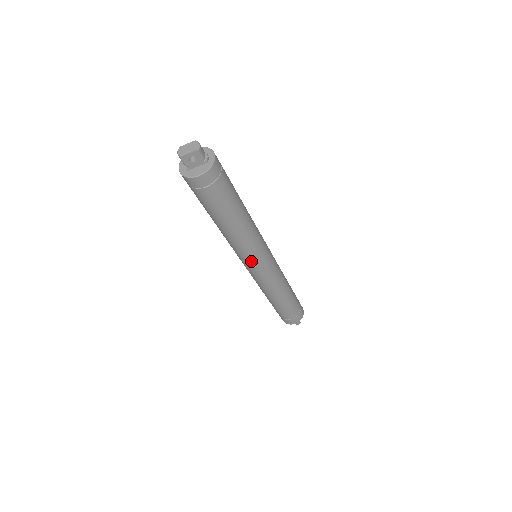
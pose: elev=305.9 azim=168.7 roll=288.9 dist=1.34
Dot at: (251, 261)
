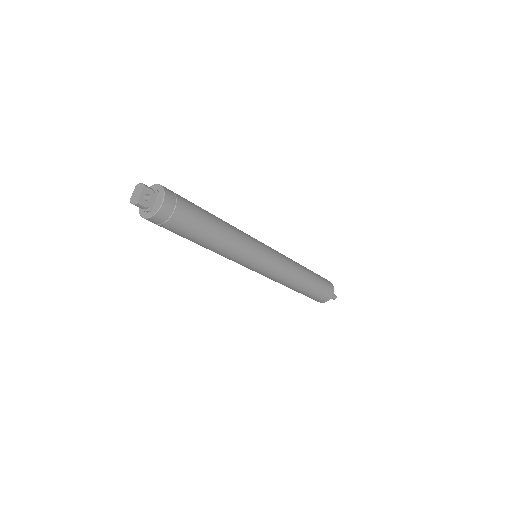
Dot at: (256, 257)
